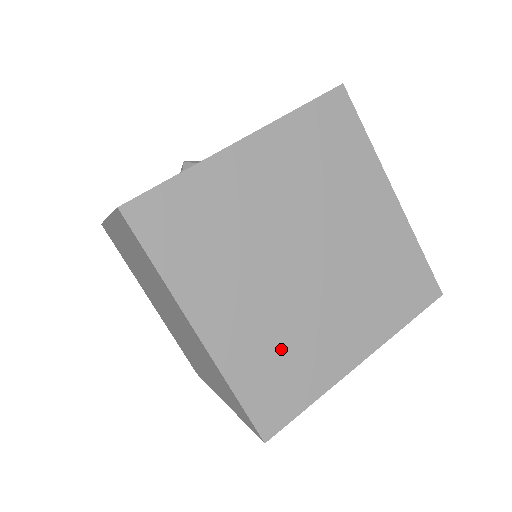
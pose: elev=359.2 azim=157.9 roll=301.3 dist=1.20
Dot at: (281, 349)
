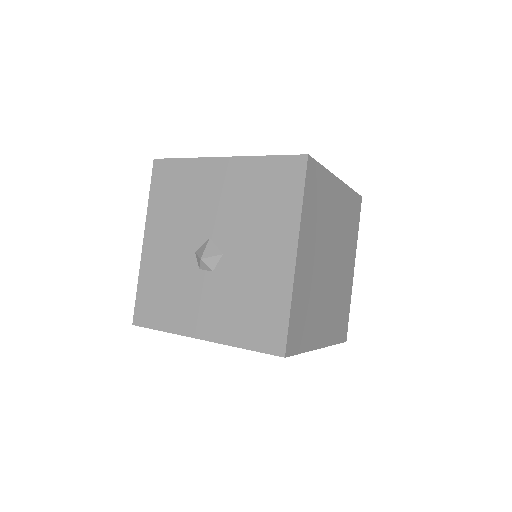
Dot at: (338, 308)
